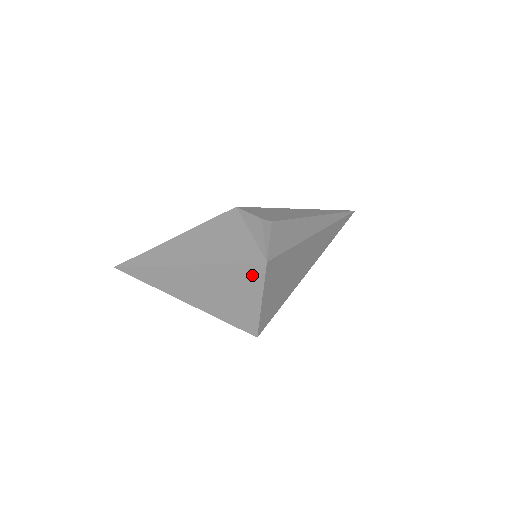
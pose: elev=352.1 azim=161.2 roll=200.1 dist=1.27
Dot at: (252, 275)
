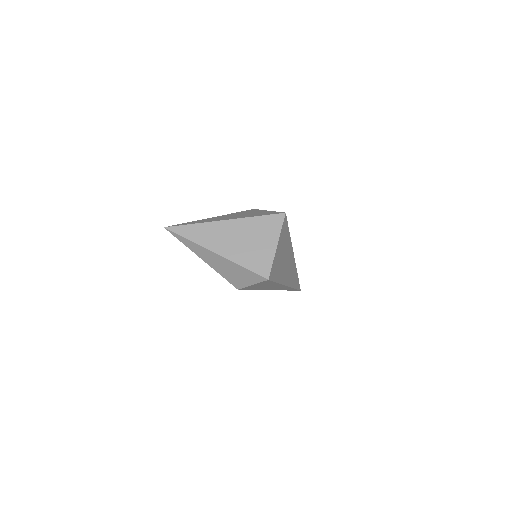
Dot at: (274, 224)
